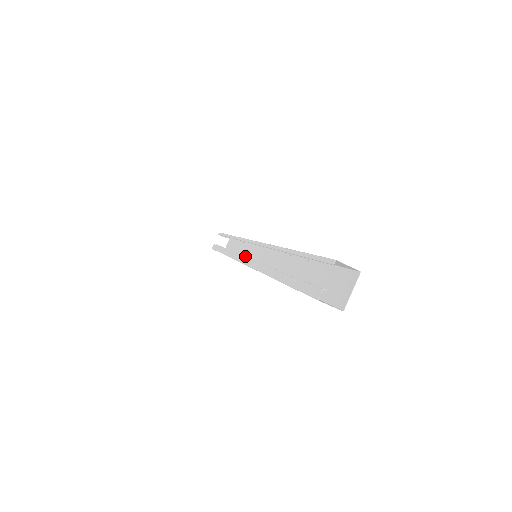
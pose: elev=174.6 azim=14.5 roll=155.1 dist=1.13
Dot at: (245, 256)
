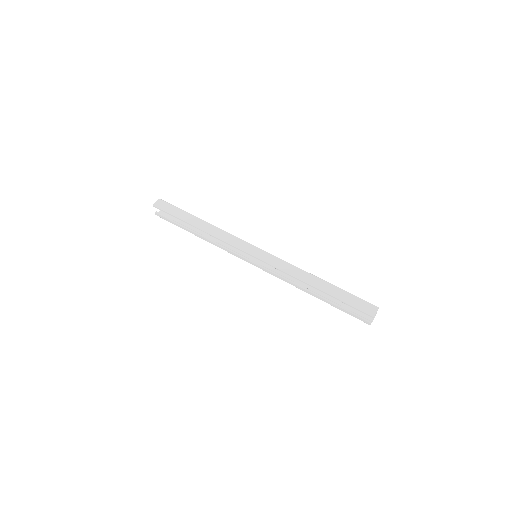
Dot at: (248, 259)
